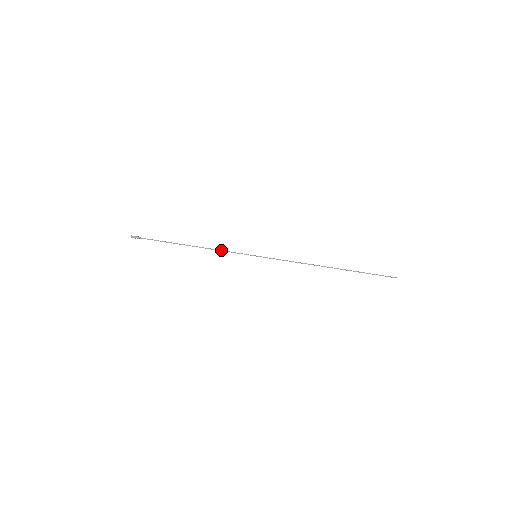
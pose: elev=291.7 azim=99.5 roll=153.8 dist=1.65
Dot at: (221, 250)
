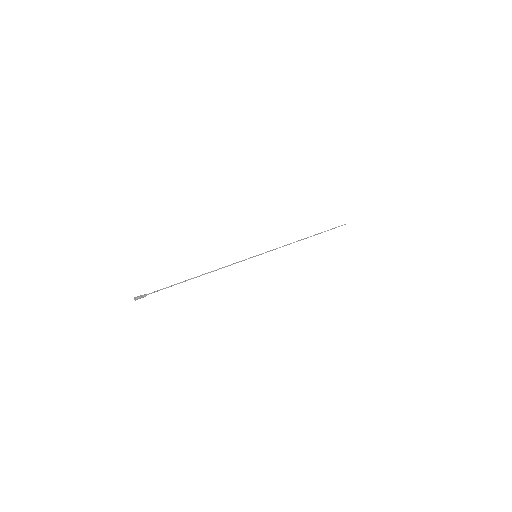
Dot at: (227, 266)
